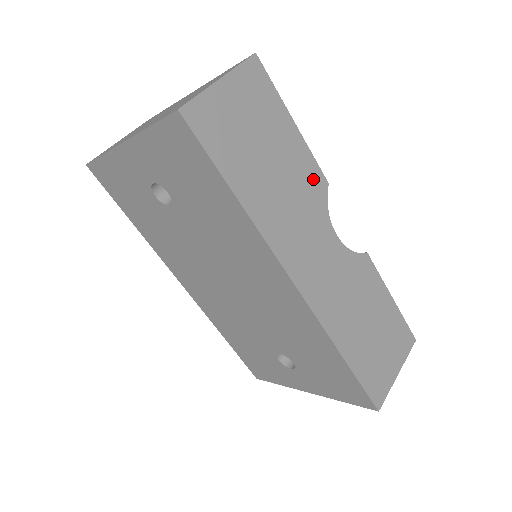
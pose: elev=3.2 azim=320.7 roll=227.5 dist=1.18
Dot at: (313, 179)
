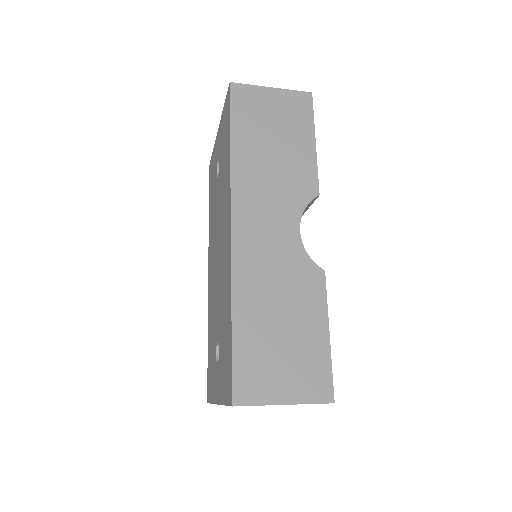
Dot at: (306, 181)
